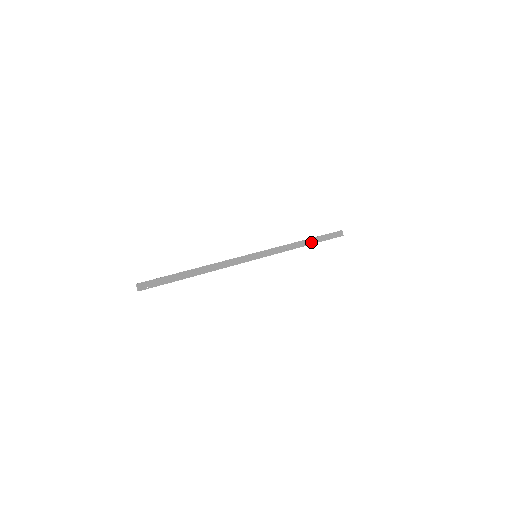
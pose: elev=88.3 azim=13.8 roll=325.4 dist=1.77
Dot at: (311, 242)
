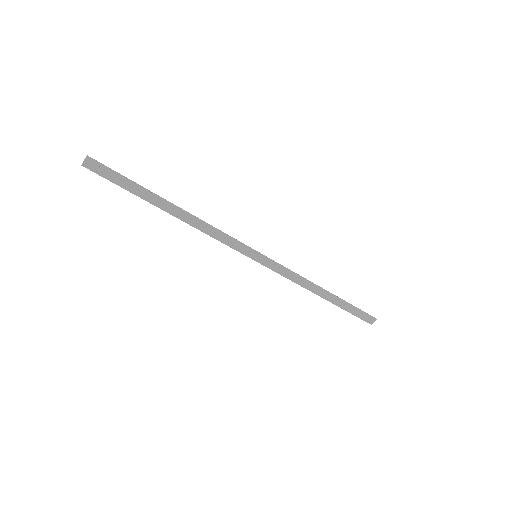
Dot at: (330, 299)
